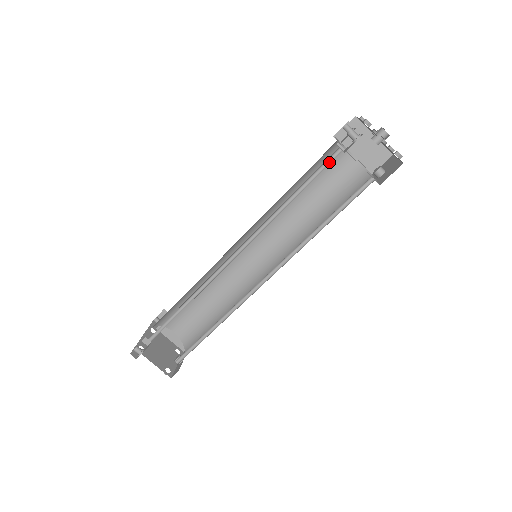
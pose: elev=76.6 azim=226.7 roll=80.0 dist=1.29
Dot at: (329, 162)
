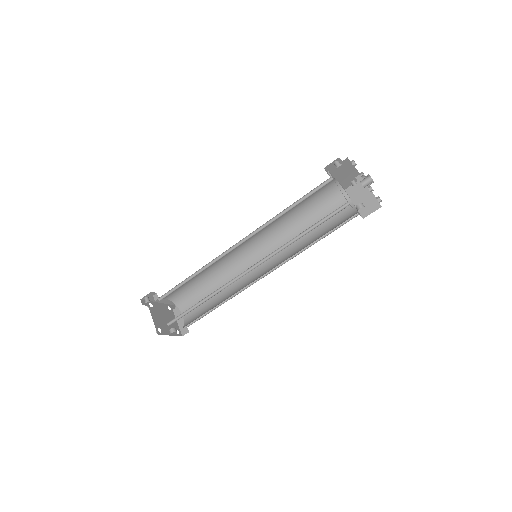
Dot at: occluded
